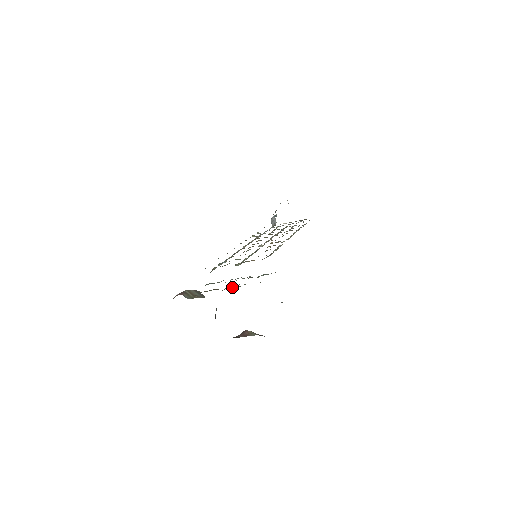
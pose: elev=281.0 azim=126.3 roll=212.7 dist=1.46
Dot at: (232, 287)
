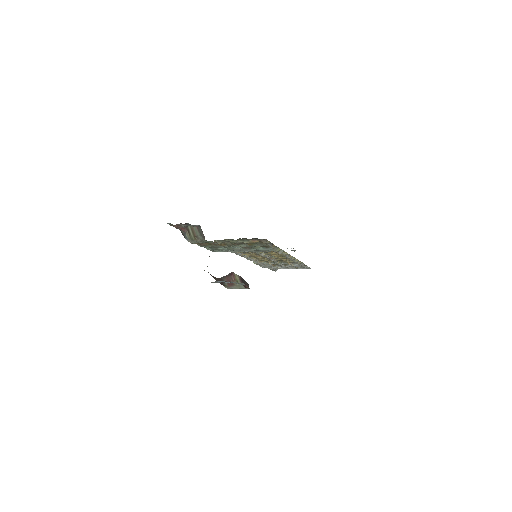
Dot at: (231, 245)
